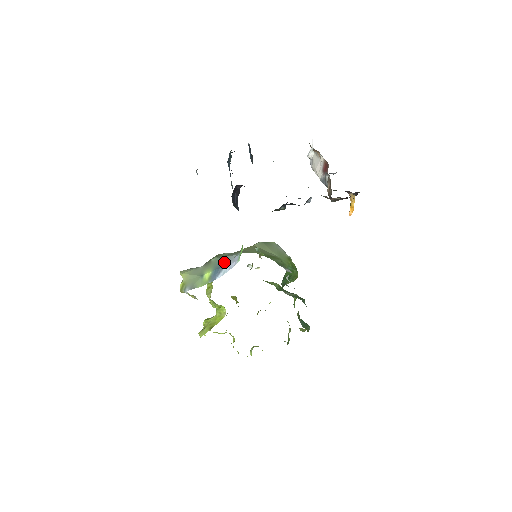
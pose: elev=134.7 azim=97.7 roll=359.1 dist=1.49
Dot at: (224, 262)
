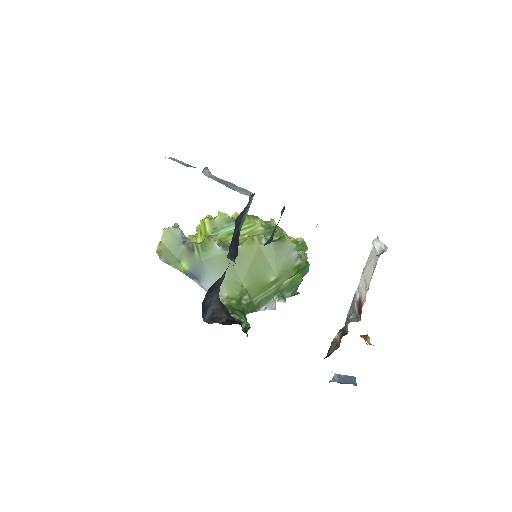
Dot at: (202, 276)
